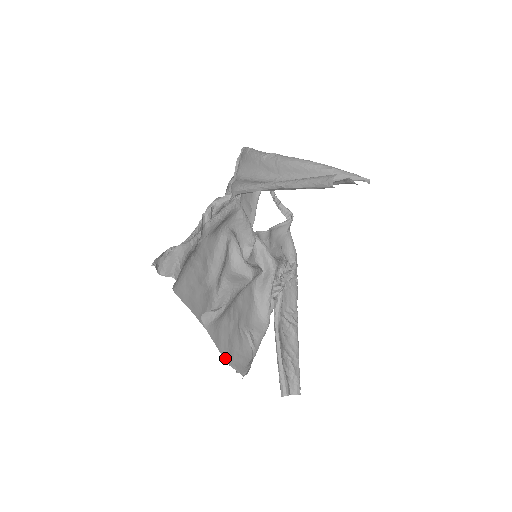
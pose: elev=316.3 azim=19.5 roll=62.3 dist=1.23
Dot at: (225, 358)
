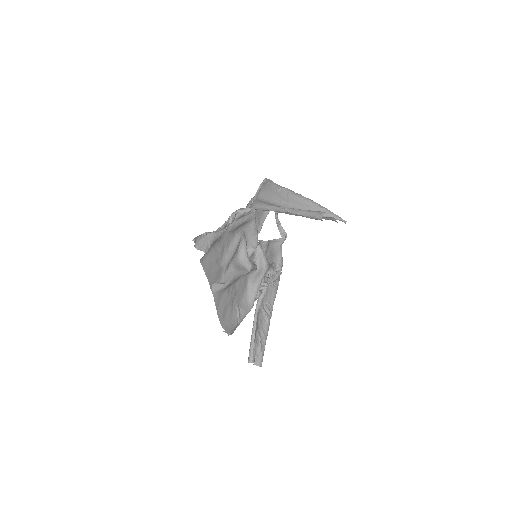
Dot at: (219, 319)
